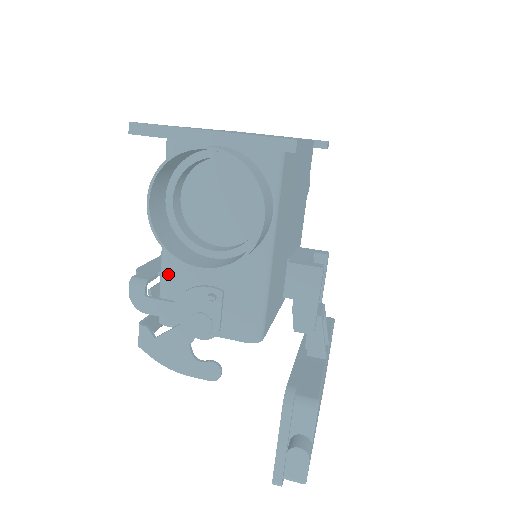
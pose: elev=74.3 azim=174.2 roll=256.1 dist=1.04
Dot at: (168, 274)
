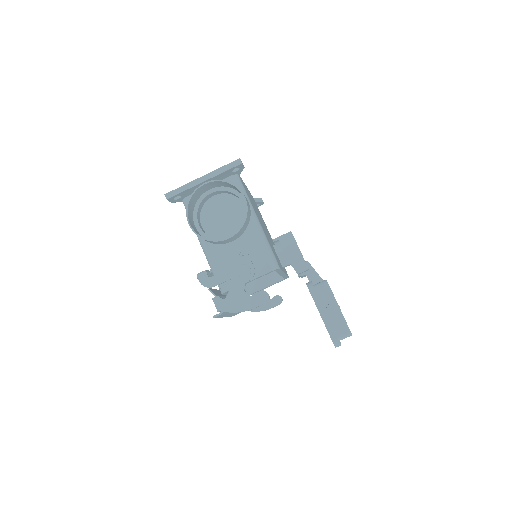
Dot at: (214, 262)
